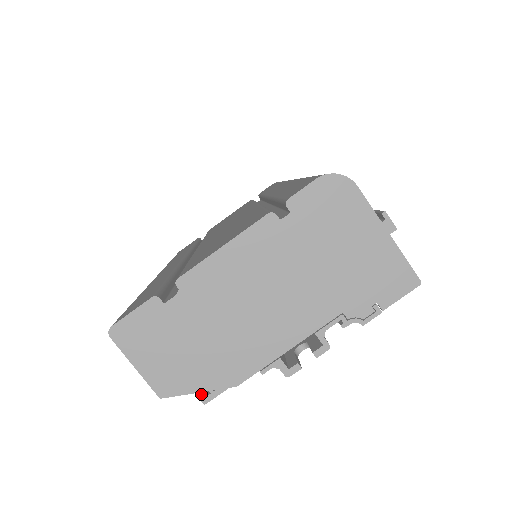
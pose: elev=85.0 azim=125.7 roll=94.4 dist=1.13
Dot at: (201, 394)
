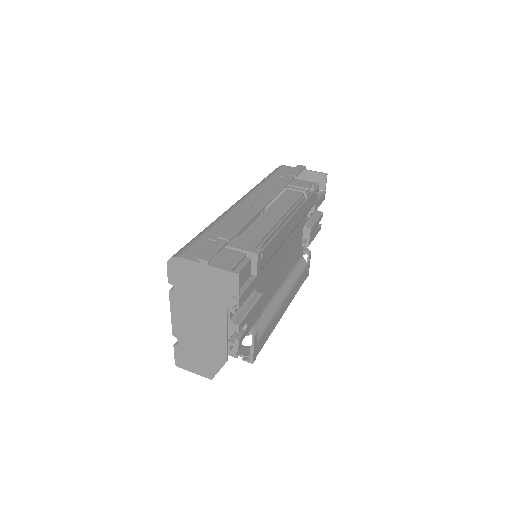
Dot at: (247, 360)
